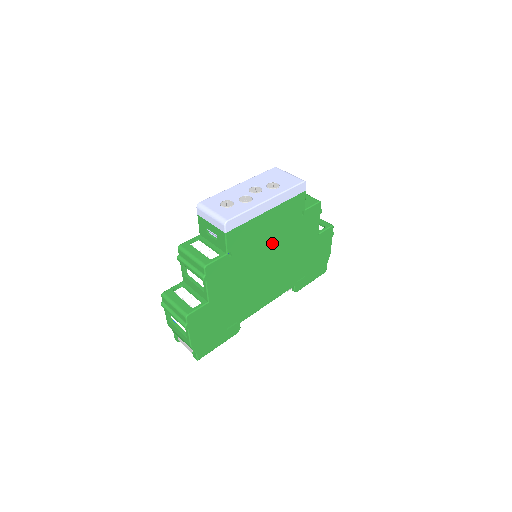
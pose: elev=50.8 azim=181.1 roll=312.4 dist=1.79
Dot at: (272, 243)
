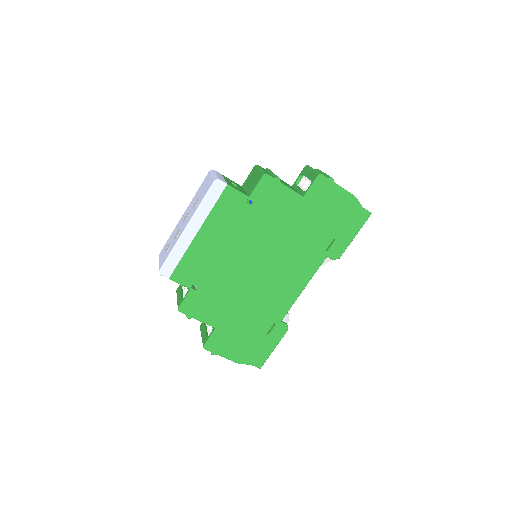
Dot at: (238, 249)
